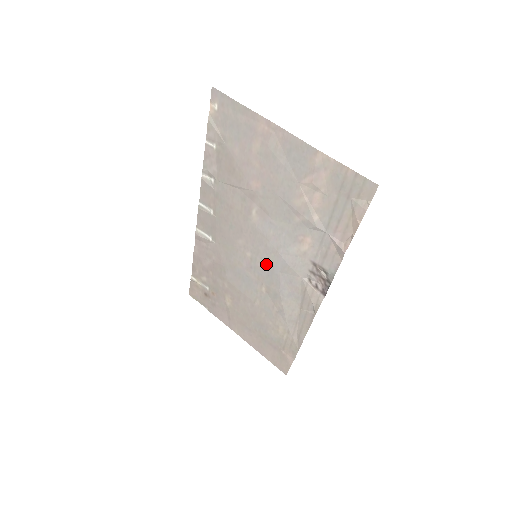
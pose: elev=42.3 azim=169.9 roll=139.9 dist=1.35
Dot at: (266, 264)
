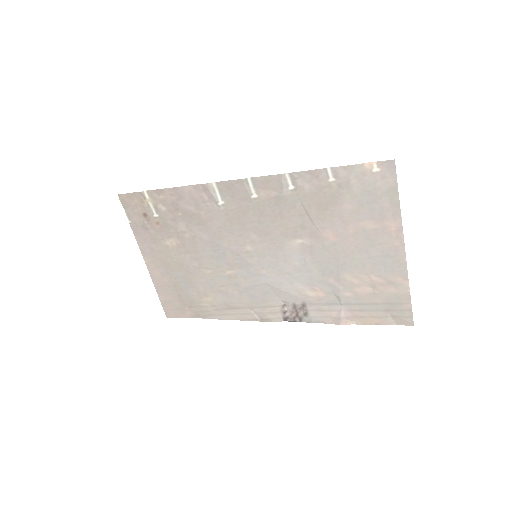
Dot at: (258, 267)
